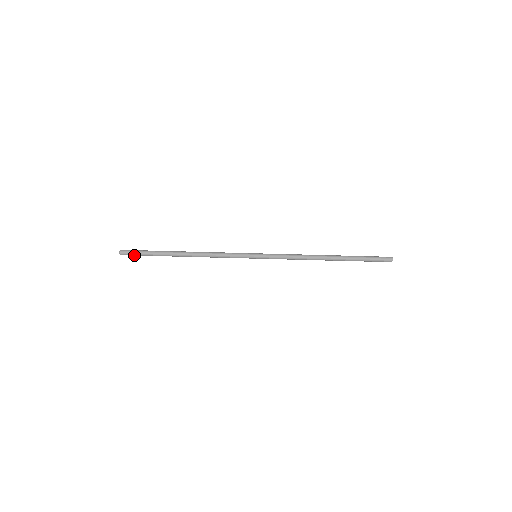
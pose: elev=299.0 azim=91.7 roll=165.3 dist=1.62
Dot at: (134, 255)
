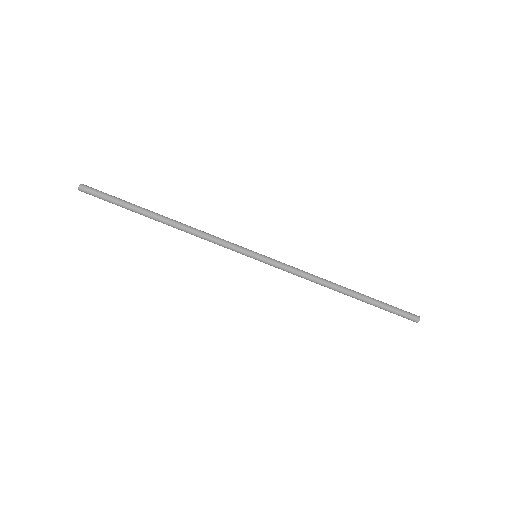
Dot at: (99, 196)
